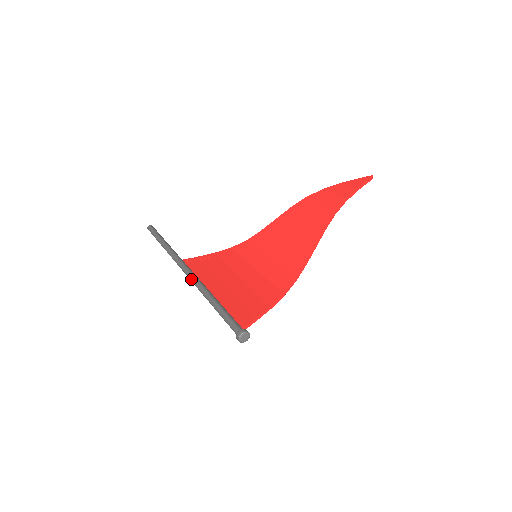
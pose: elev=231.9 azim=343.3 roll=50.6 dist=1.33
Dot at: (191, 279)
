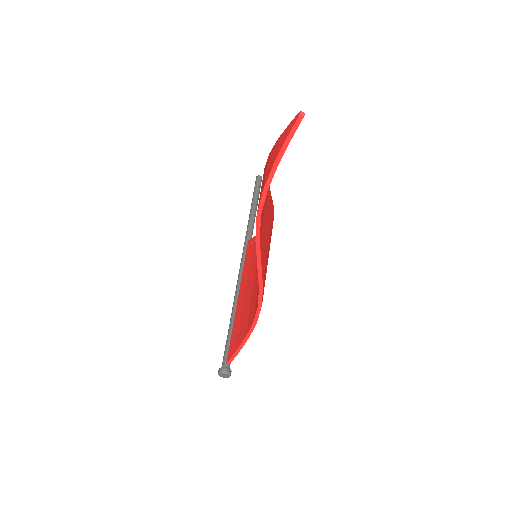
Dot at: occluded
